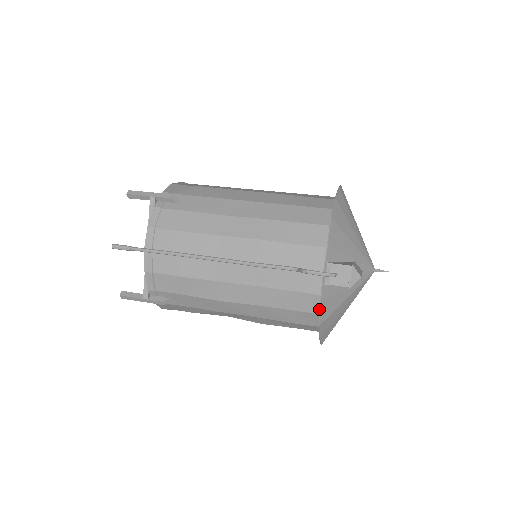
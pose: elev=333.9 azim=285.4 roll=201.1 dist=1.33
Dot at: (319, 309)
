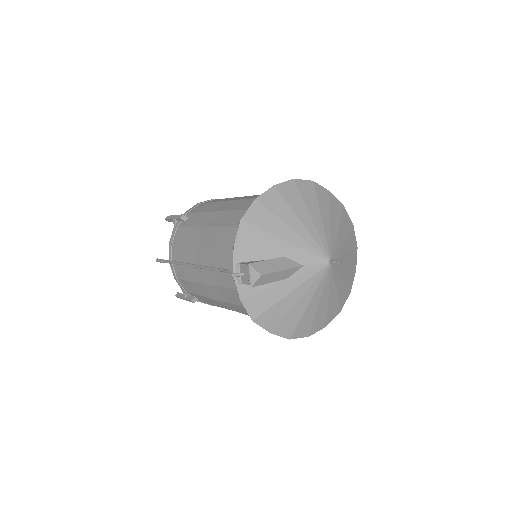
Dot at: occluded
